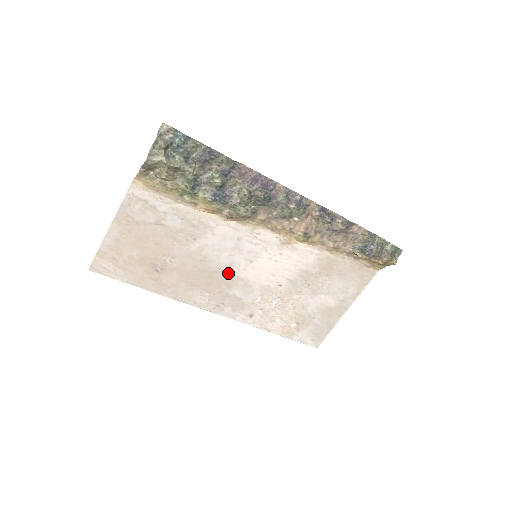
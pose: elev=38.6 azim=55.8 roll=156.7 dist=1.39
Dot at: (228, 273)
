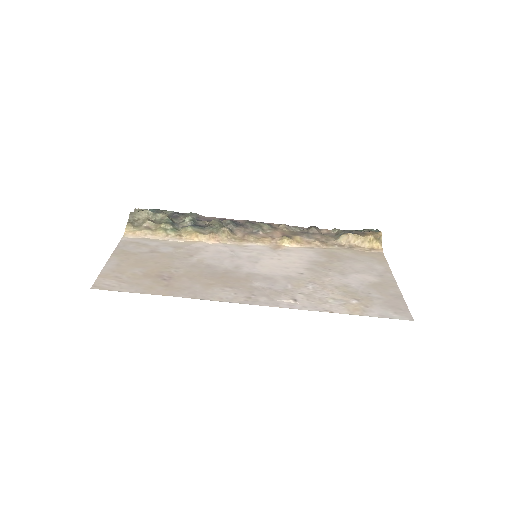
Dot at: (240, 273)
